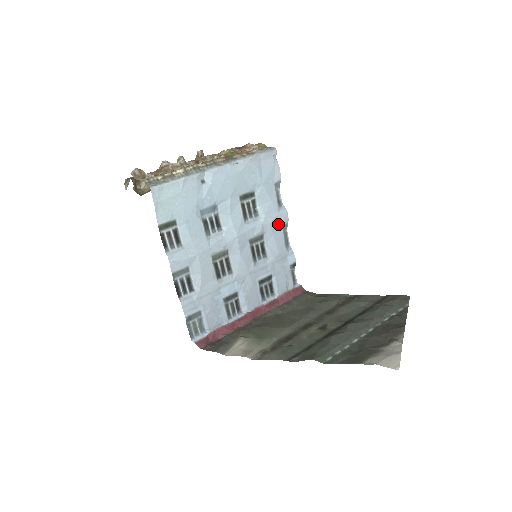
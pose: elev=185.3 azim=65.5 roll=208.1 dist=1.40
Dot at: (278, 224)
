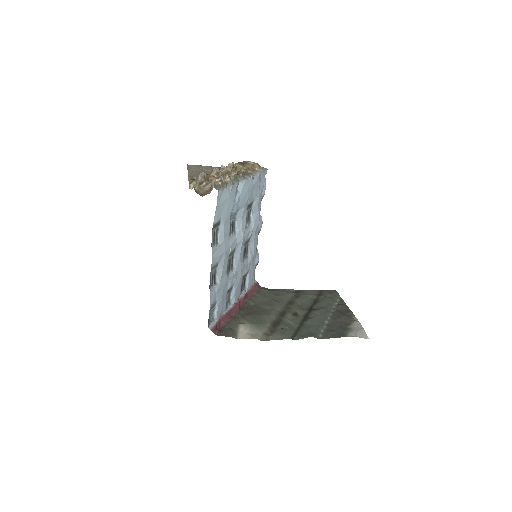
Dot at: (257, 230)
